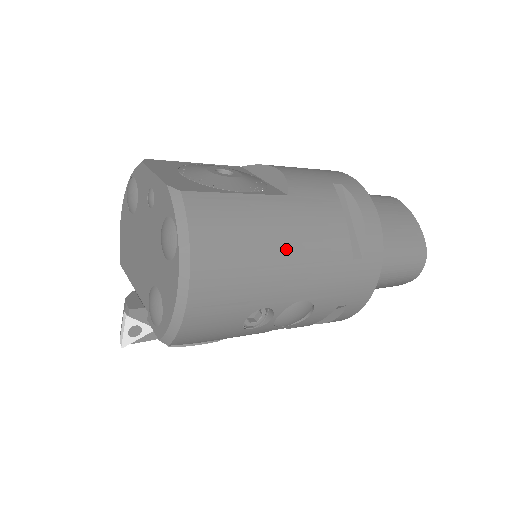
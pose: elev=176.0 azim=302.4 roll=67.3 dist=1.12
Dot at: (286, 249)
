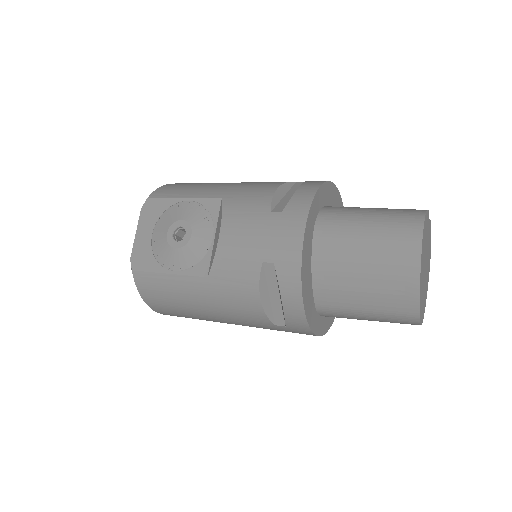
Dot at: (208, 311)
